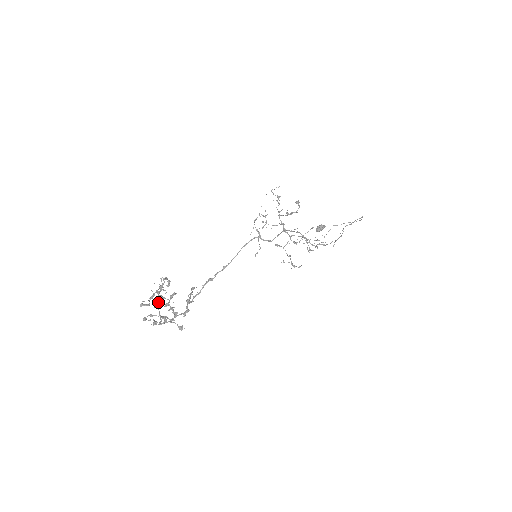
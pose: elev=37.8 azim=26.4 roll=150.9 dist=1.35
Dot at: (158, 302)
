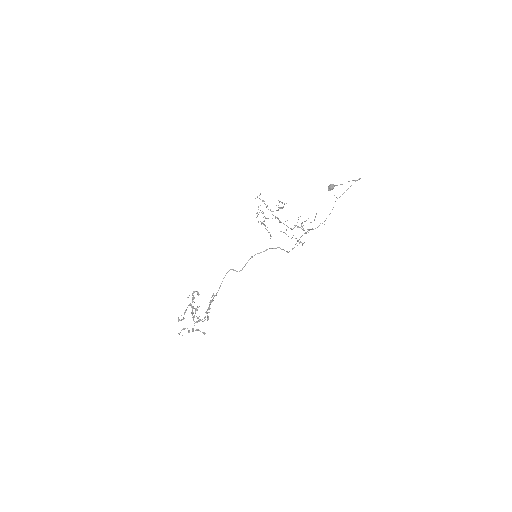
Dot at: (192, 311)
